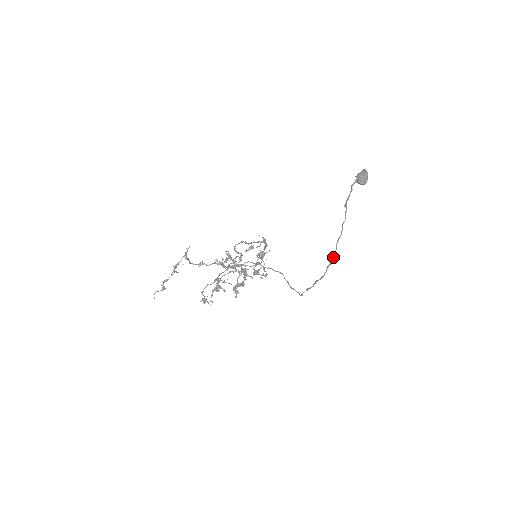
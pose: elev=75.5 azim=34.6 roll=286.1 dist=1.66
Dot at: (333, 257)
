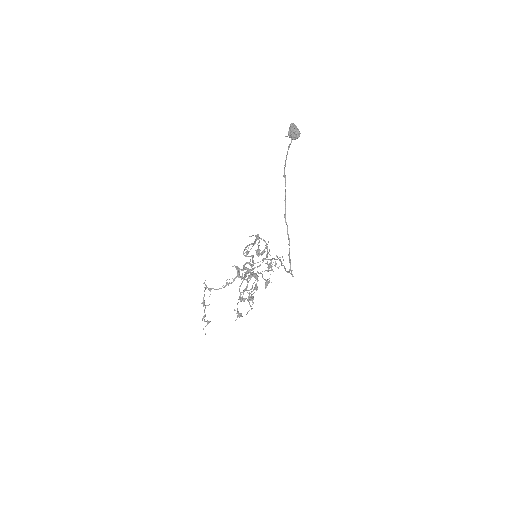
Dot at: (288, 234)
